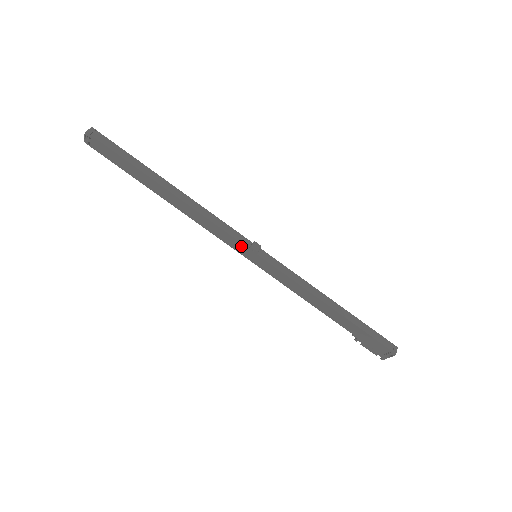
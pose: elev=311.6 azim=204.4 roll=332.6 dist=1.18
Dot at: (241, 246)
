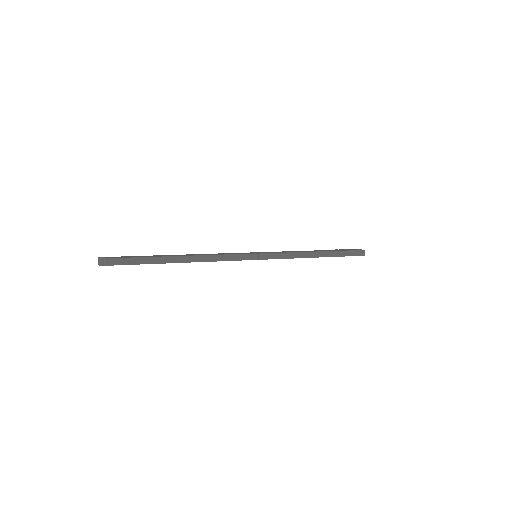
Dot at: occluded
